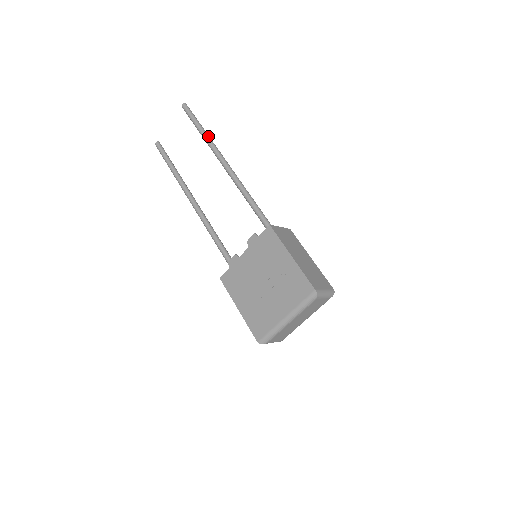
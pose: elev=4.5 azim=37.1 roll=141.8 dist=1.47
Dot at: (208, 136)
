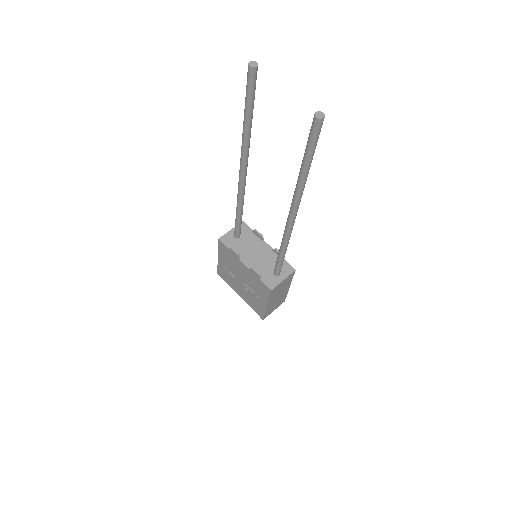
Dot at: (304, 183)
